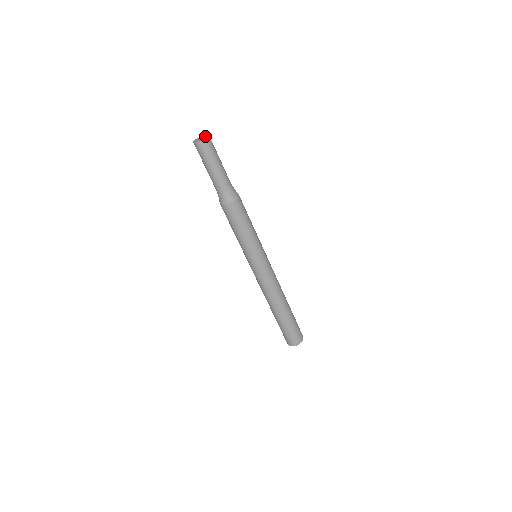
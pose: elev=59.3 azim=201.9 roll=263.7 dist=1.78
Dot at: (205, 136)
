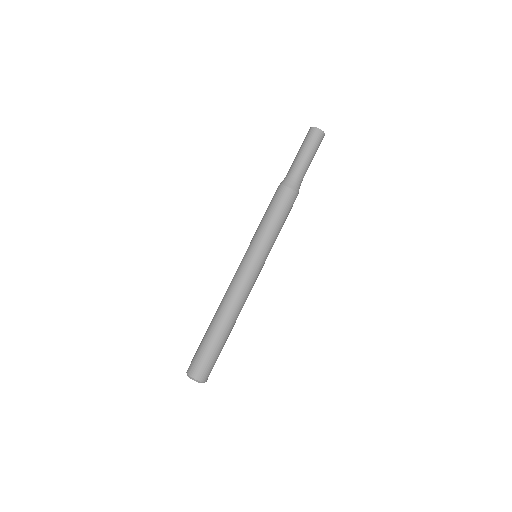
Dot at: occluded
